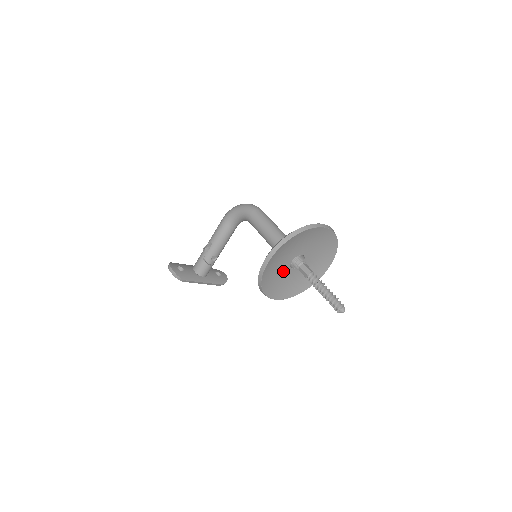
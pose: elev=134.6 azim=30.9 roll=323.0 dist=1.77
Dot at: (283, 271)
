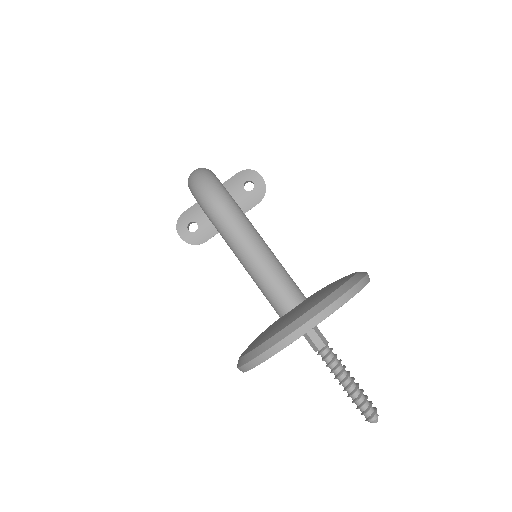
Dot at: occluded
